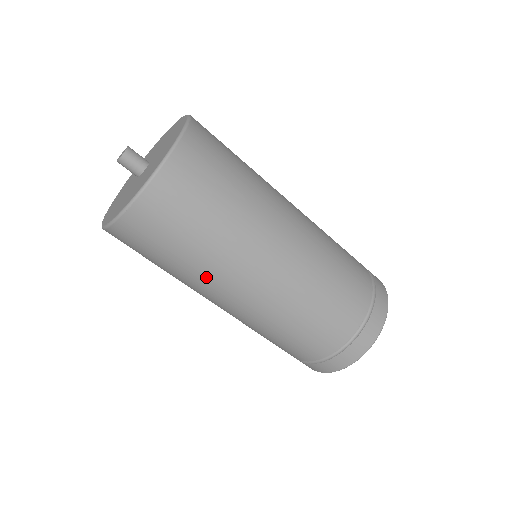
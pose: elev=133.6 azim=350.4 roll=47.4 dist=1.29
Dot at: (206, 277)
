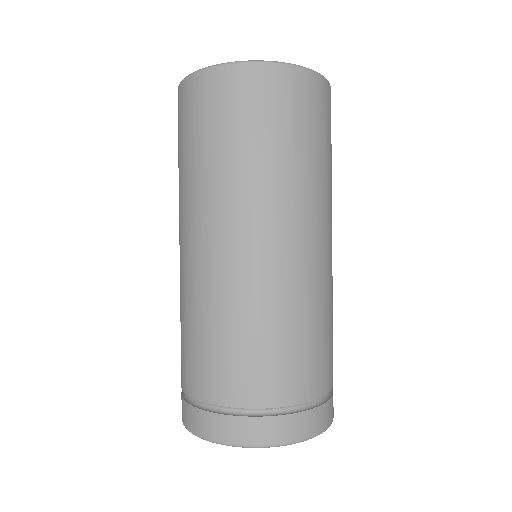
Dot at: (241, 190)
